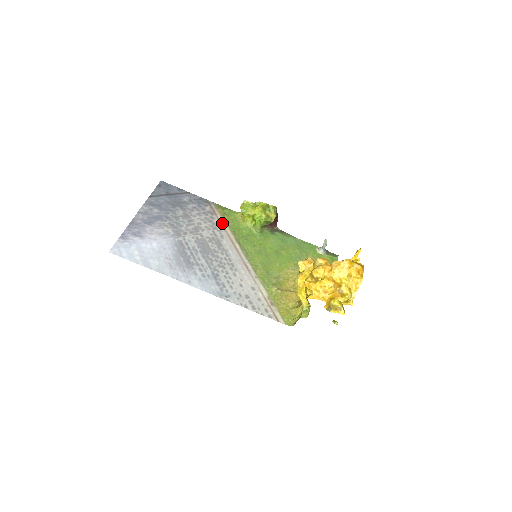
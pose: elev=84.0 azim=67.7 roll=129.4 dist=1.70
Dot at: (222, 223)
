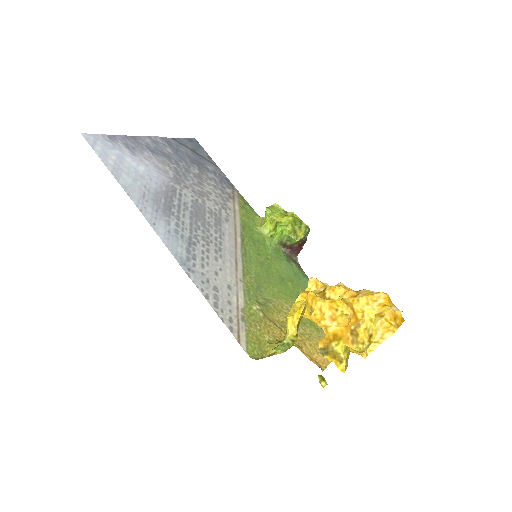
Dot at: (236, 211)
